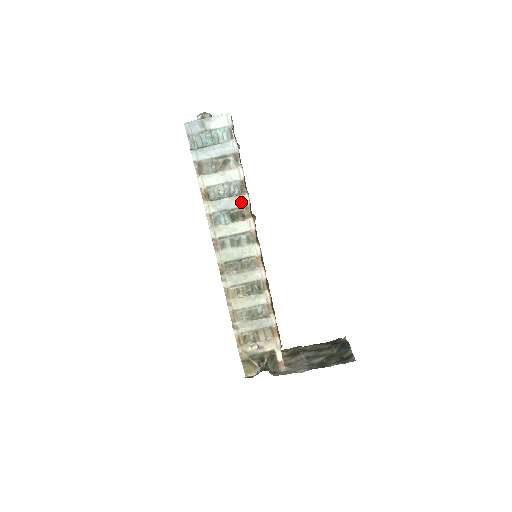
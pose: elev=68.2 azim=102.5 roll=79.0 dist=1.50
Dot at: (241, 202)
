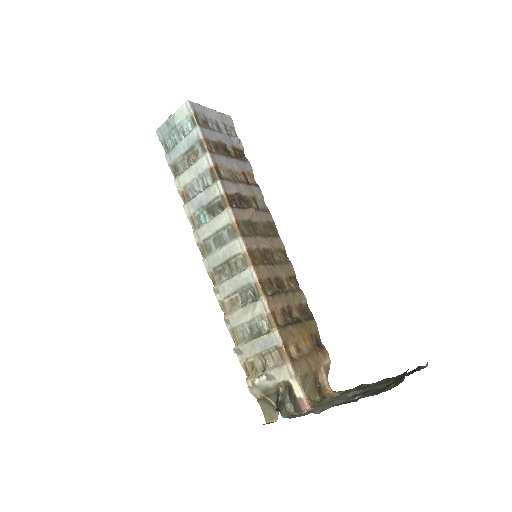
Dot at: (215, 192)
